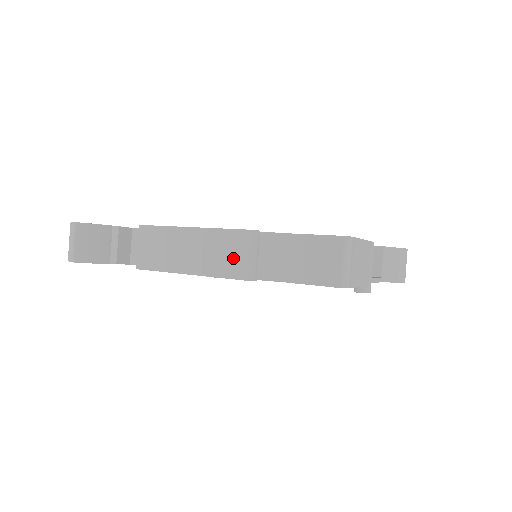
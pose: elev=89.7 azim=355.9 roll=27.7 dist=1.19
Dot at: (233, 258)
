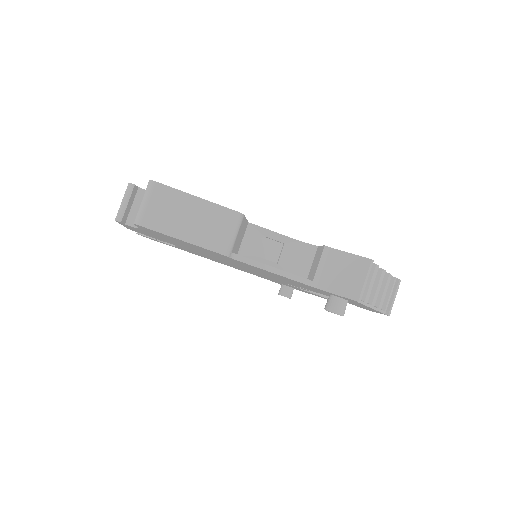
Dot at: occluded
